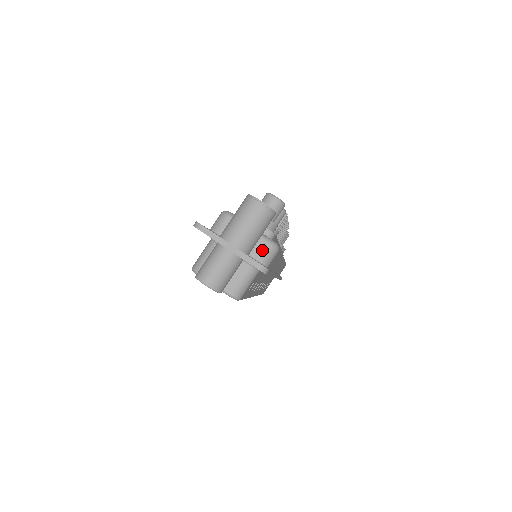
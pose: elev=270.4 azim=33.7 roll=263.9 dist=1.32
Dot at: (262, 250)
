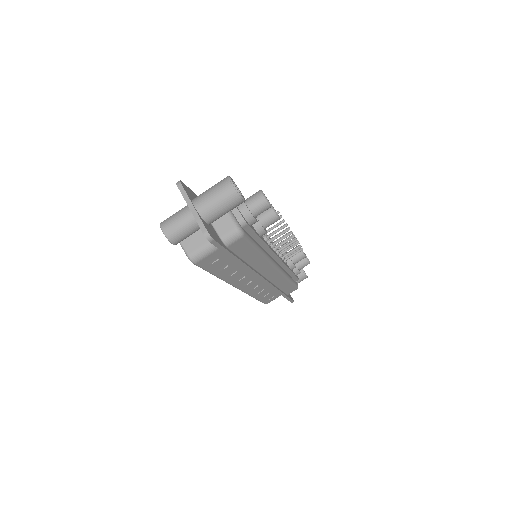
Dot at: (227, 229)
